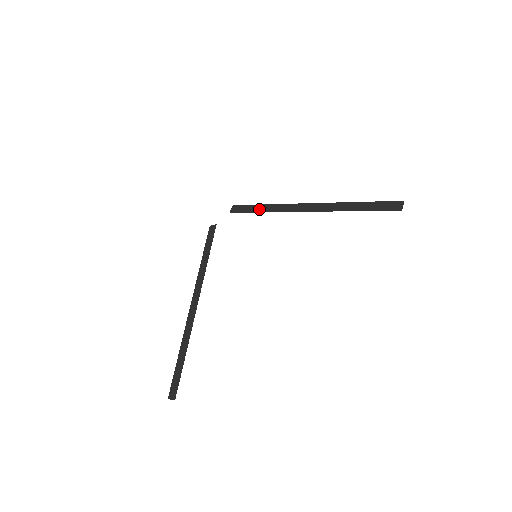
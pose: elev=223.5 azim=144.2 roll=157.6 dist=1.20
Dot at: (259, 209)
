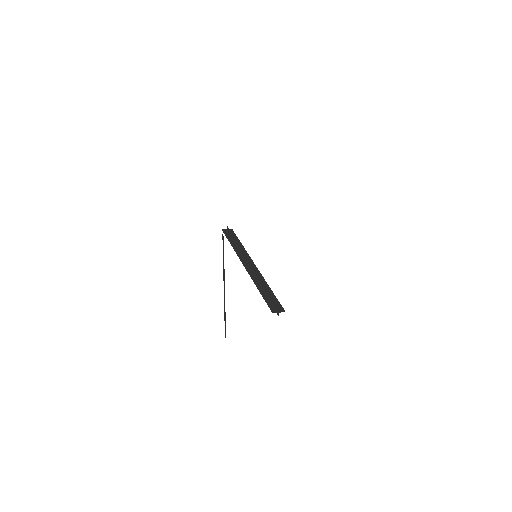
Dot at: (235, 244)
